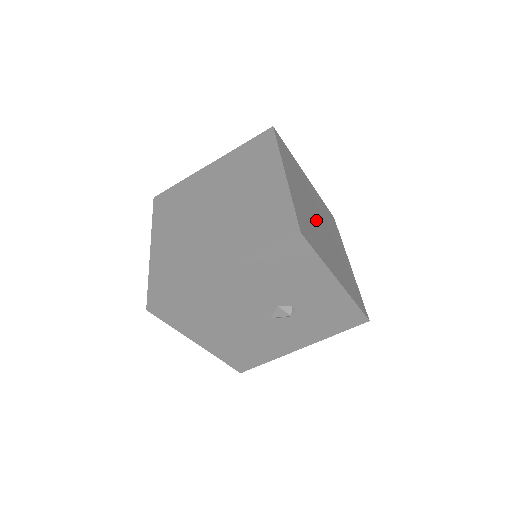
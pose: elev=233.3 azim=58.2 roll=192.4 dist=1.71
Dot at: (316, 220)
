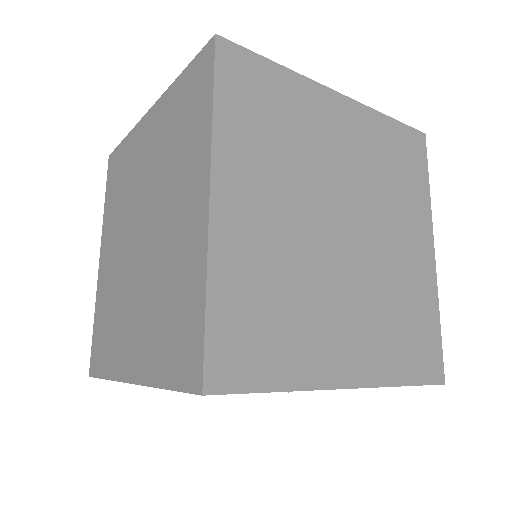
Dot at: (319, 243)
